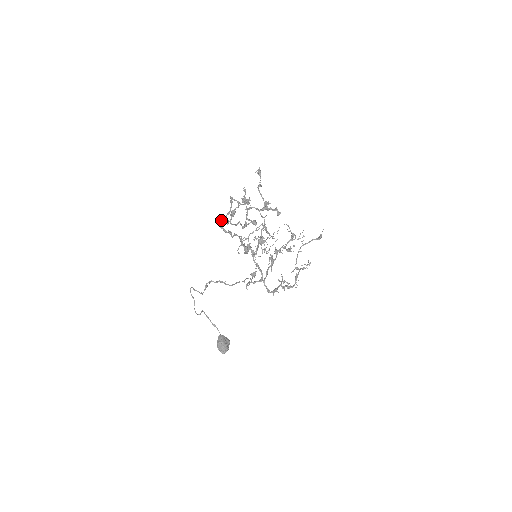
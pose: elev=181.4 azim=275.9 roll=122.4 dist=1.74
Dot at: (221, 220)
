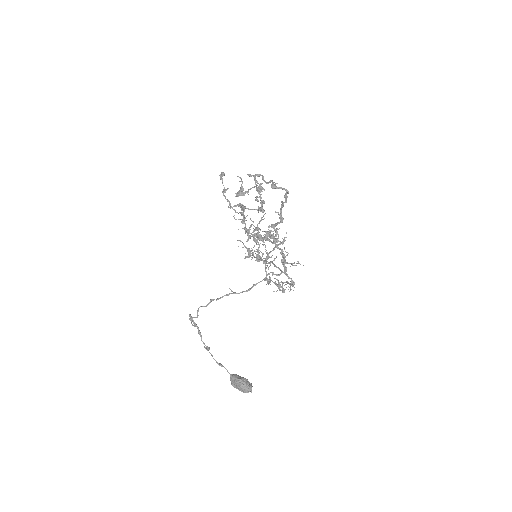
Dot at: occluded
